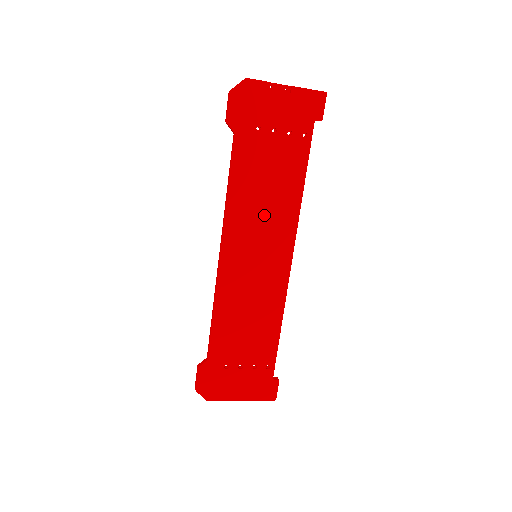
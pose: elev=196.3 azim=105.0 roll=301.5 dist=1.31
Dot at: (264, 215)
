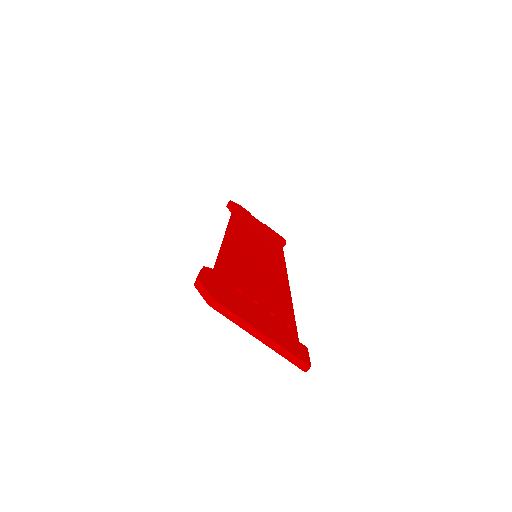
Dot at: (259, 244)
